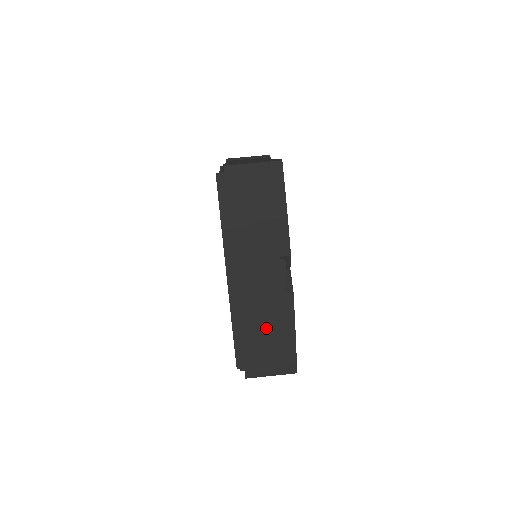
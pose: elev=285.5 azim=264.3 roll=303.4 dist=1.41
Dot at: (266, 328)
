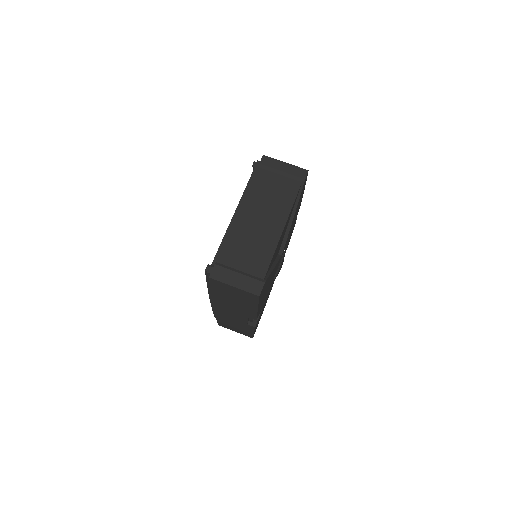
Dot at: (234, 324)
